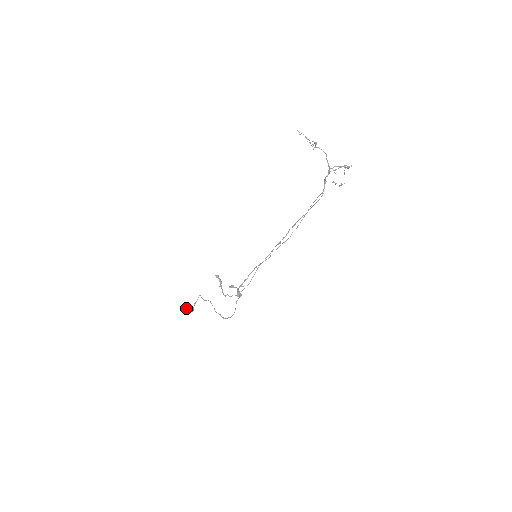
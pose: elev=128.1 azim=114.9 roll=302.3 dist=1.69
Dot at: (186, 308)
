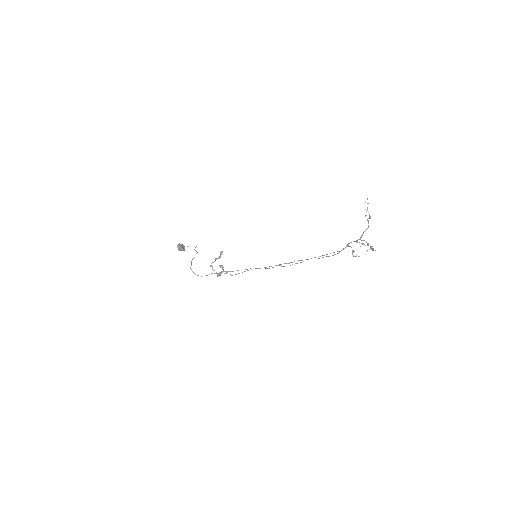
Dot at: occluded
